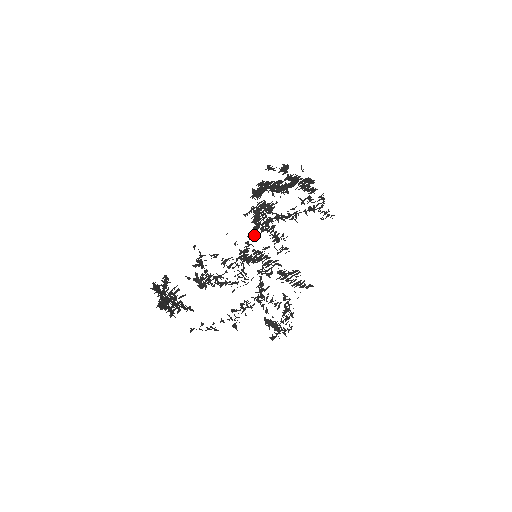
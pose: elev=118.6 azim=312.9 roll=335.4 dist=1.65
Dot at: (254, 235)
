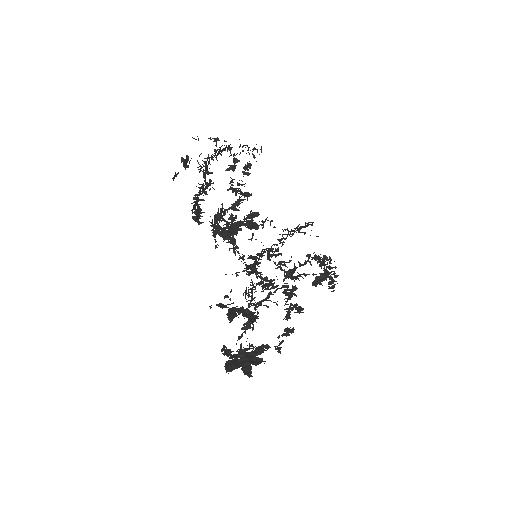
Dot at: (237, 247)
